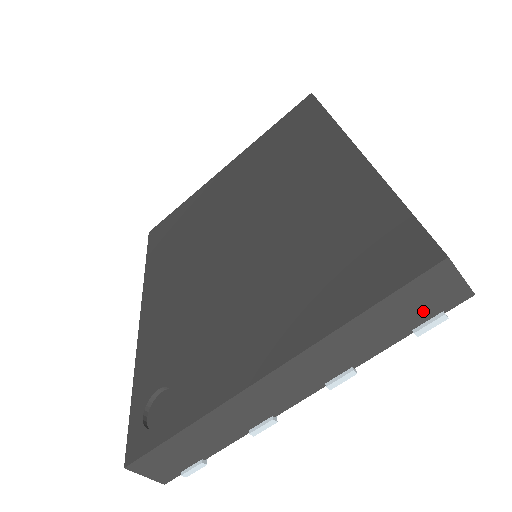
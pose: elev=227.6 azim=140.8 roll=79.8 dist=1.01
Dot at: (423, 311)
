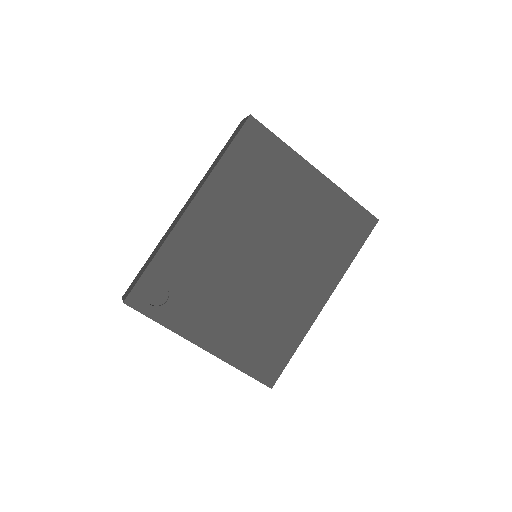
Dot at: occluded
